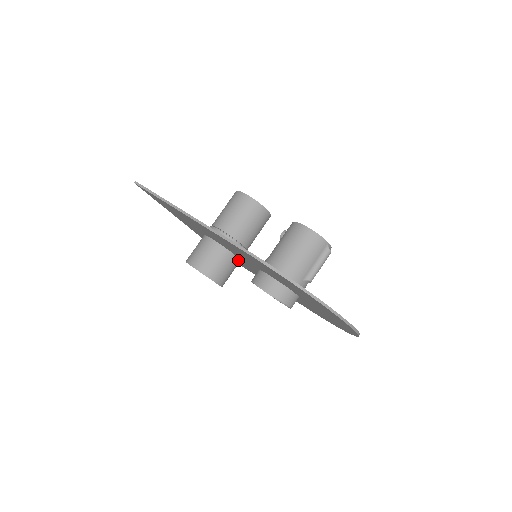
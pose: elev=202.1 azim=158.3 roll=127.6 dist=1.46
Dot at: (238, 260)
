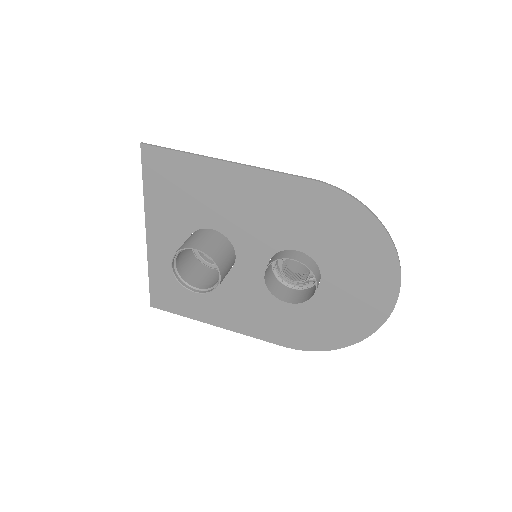
Dot at: (233, 262)
